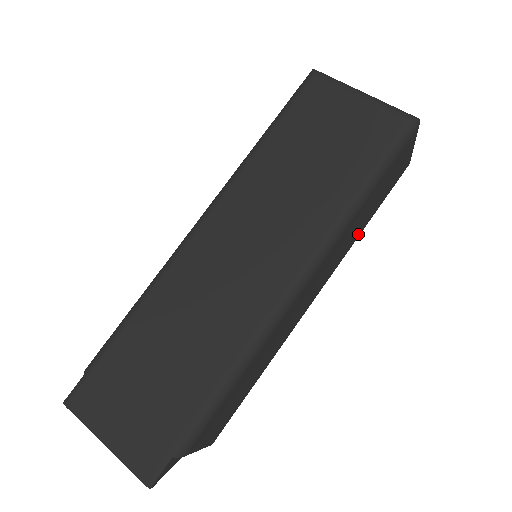
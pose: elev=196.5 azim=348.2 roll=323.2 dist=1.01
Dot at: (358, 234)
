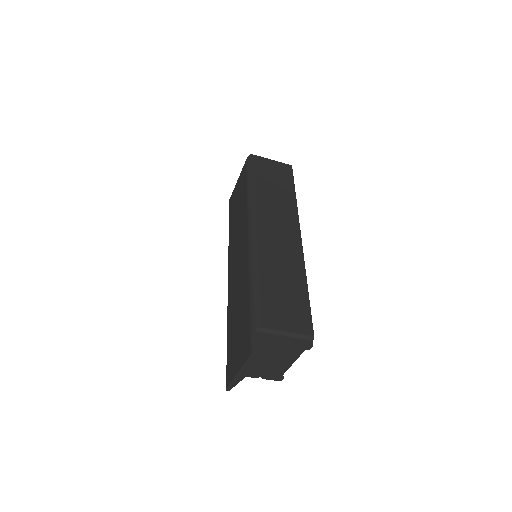
Dot at: (292, 201)
